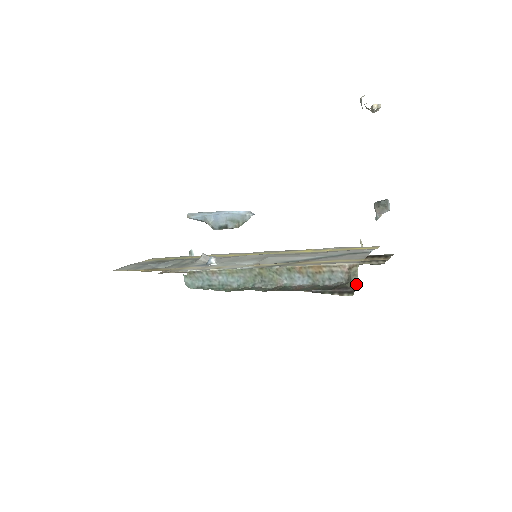
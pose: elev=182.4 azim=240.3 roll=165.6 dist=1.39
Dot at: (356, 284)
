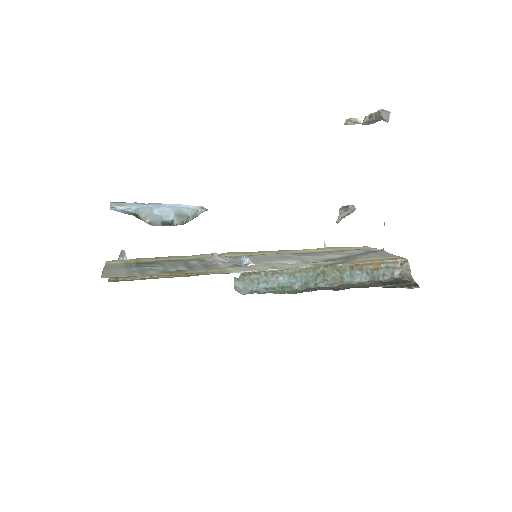
Dot at: (412, 278)
